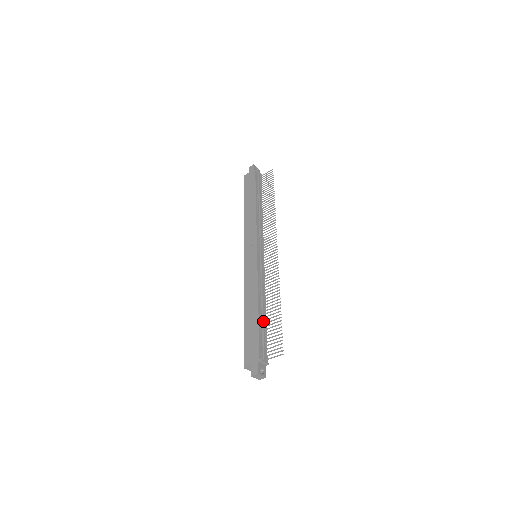
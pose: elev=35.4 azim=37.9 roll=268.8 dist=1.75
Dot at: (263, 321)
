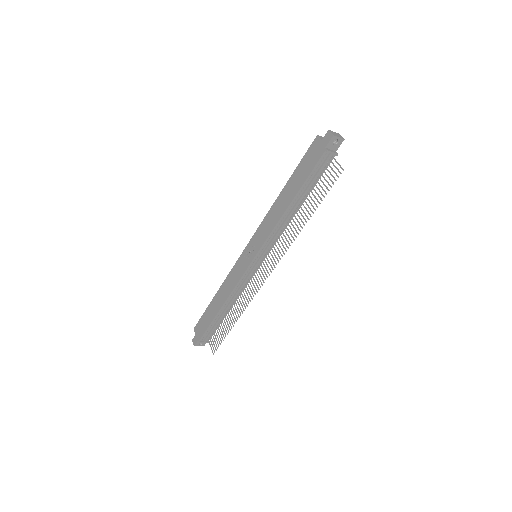
Dot at: (220, 318)
